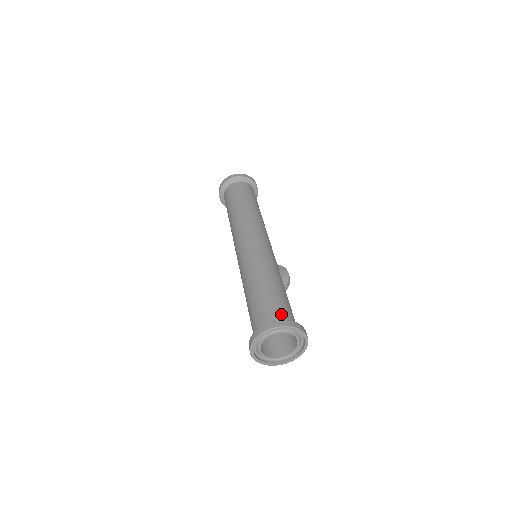
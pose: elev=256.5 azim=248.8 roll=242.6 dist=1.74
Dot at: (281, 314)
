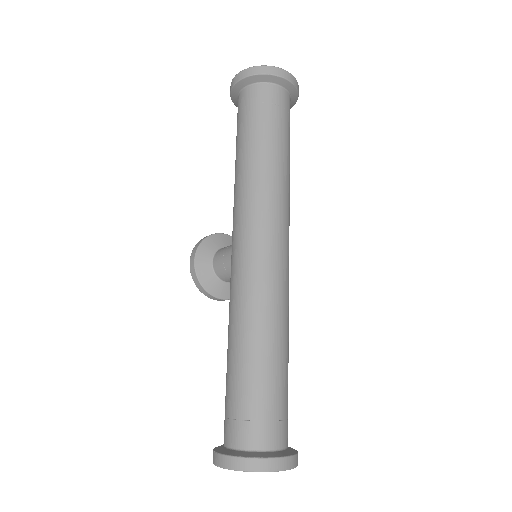
Dot at: (287, 430)
